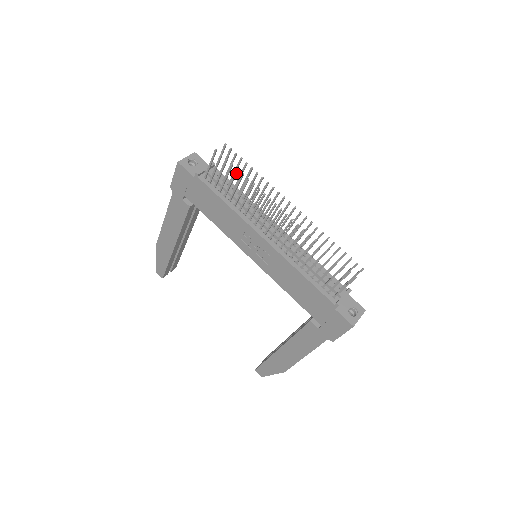
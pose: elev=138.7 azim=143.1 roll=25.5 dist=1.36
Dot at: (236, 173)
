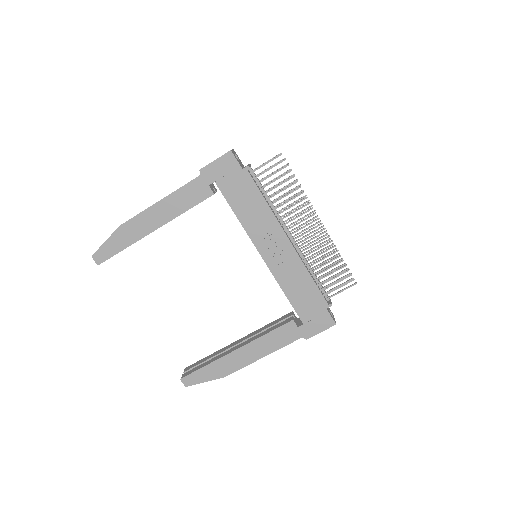
Dot at: occluded
